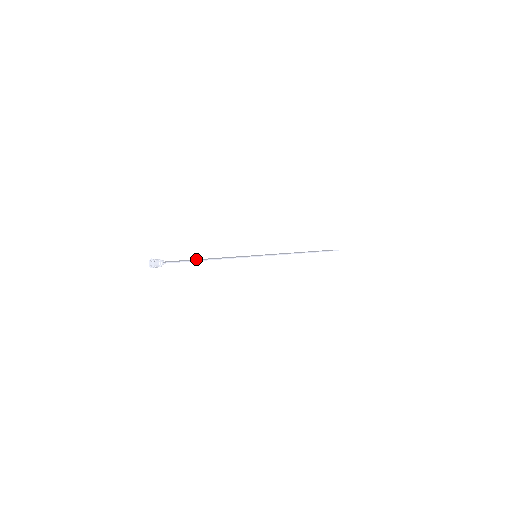
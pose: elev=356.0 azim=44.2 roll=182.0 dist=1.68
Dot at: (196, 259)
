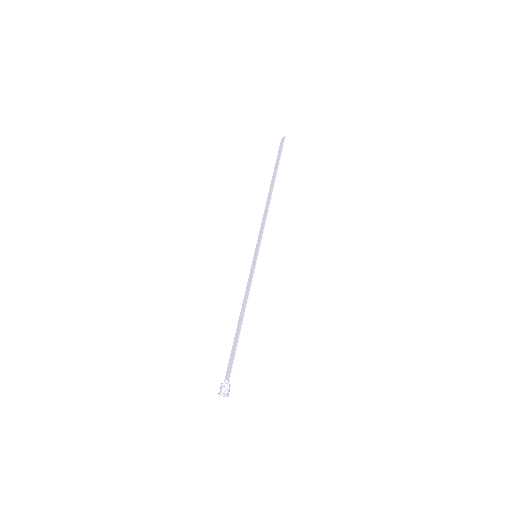
Dot at: (235, 336)
